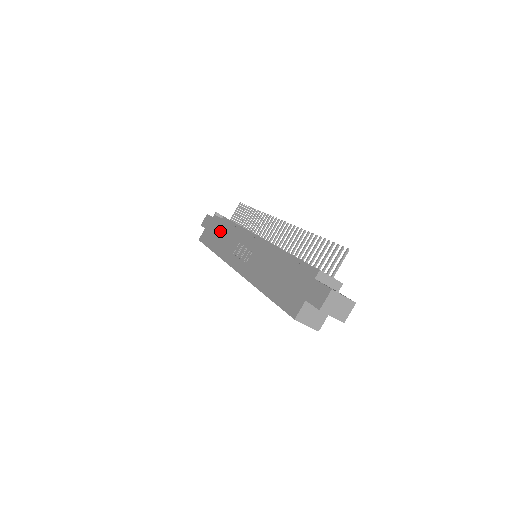
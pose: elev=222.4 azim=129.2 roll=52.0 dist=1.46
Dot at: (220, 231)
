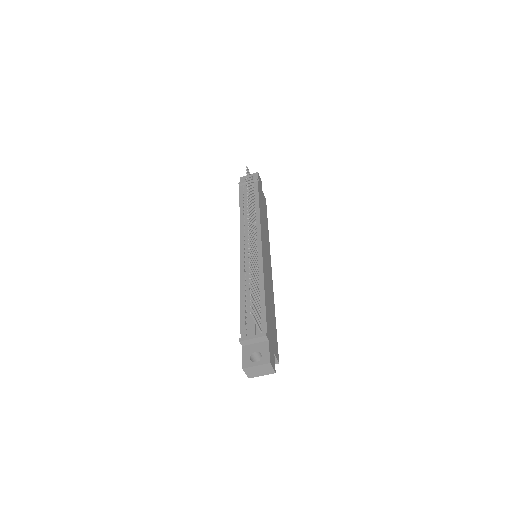
Dot at: occluded
